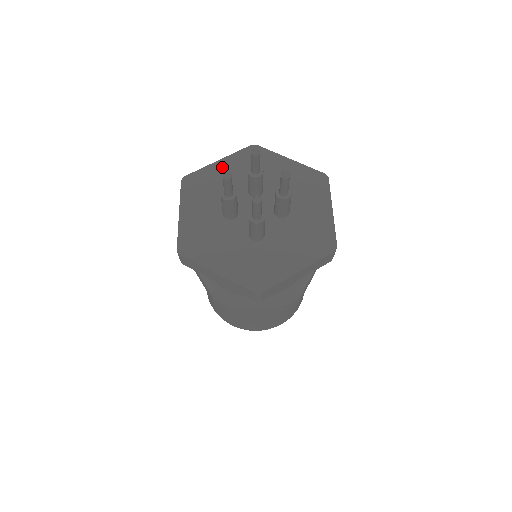
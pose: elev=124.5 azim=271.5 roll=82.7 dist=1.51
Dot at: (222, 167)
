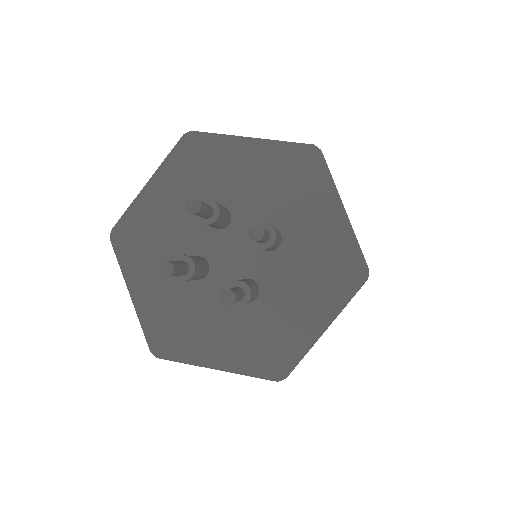
Dot at: (157, 193)
